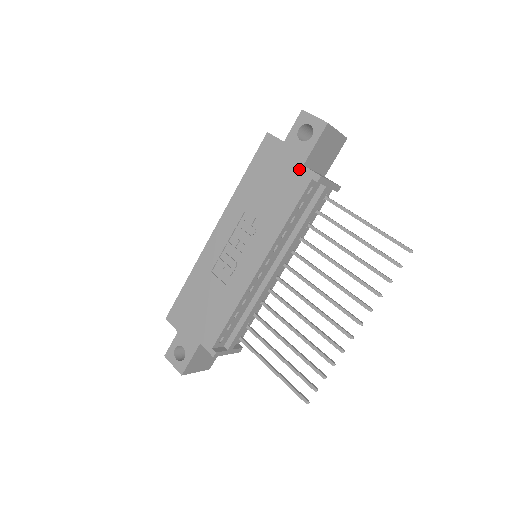
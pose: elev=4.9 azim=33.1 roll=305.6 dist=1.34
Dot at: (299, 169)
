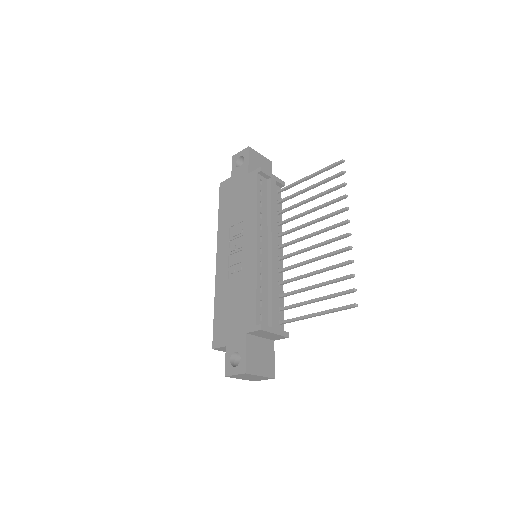
Dot at: (247, 177)
